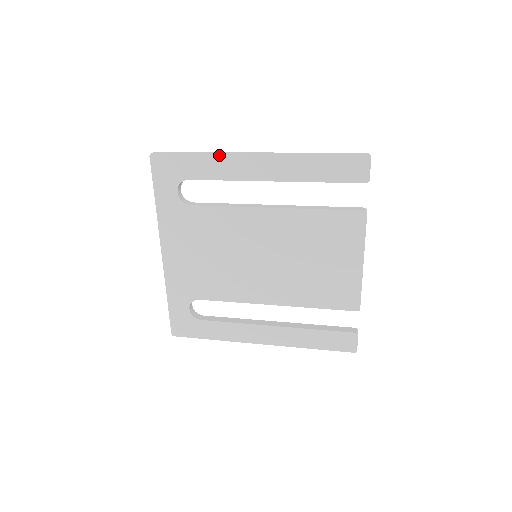
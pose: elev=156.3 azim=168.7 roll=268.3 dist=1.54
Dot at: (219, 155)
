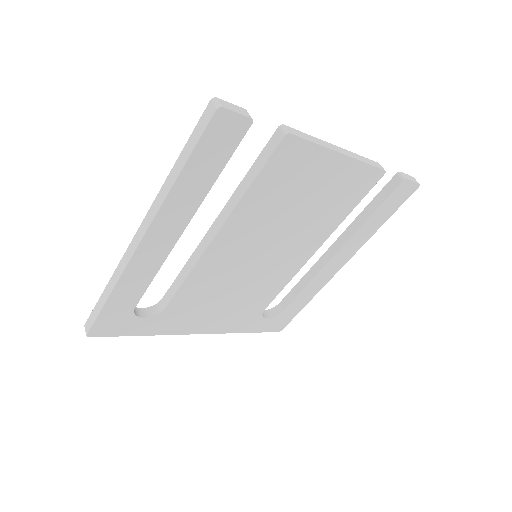
Dot at: (121, 278)
